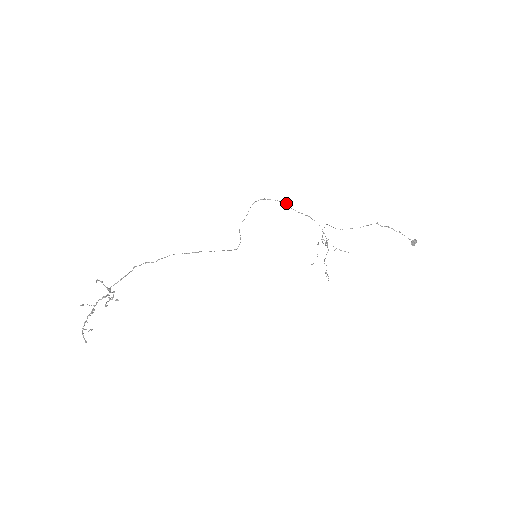
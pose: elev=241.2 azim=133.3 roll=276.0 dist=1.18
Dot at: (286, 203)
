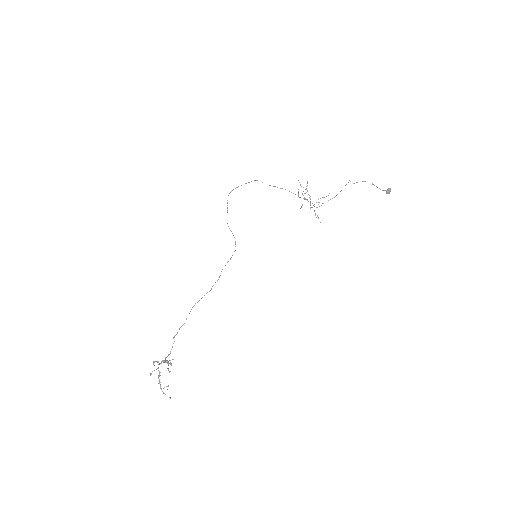
Dot at: (257, 180)
